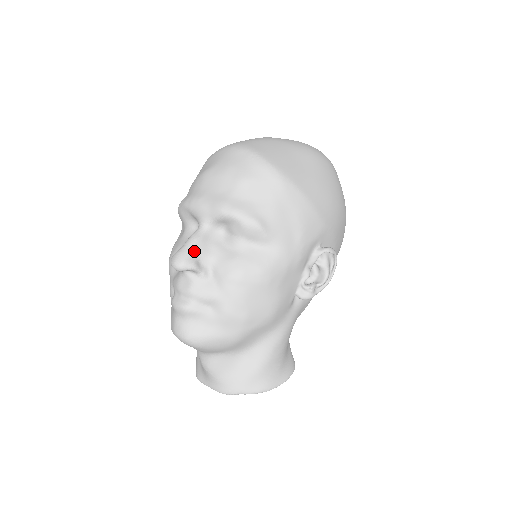
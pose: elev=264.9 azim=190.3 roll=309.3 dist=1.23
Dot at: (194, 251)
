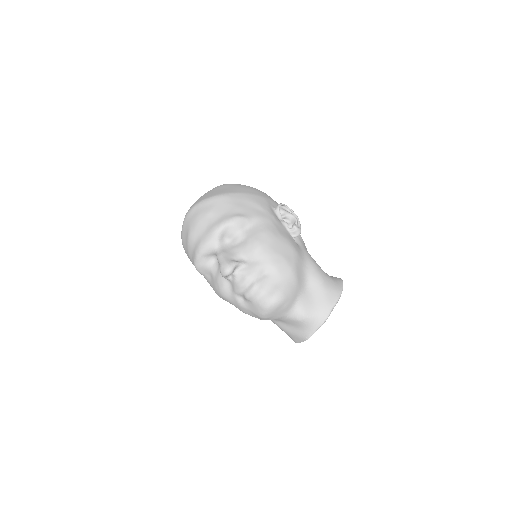
Dot at: (227, 258)
